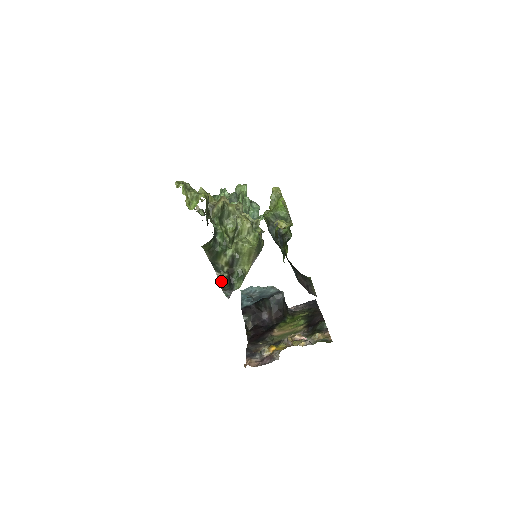
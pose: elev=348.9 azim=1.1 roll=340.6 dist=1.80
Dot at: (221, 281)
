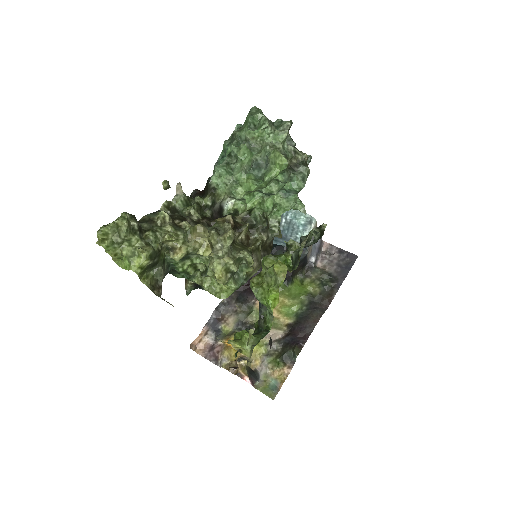
Dot at: (186, 282)
